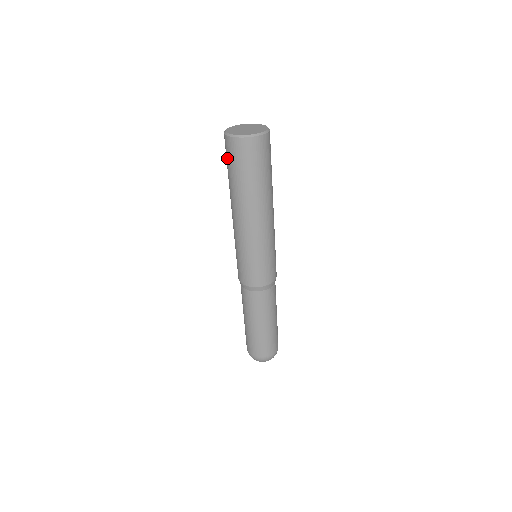
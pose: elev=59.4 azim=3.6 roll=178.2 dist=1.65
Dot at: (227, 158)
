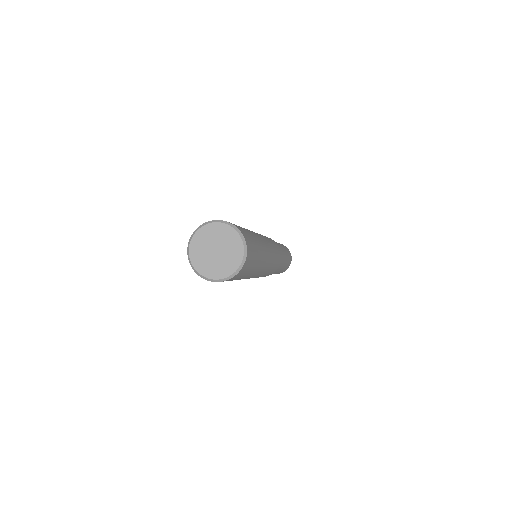
Dot at: occluded
